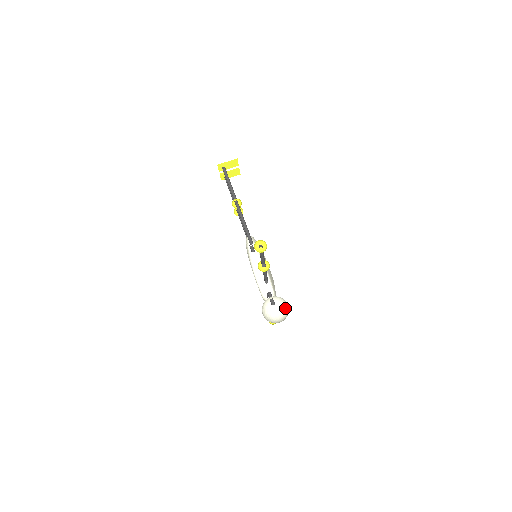
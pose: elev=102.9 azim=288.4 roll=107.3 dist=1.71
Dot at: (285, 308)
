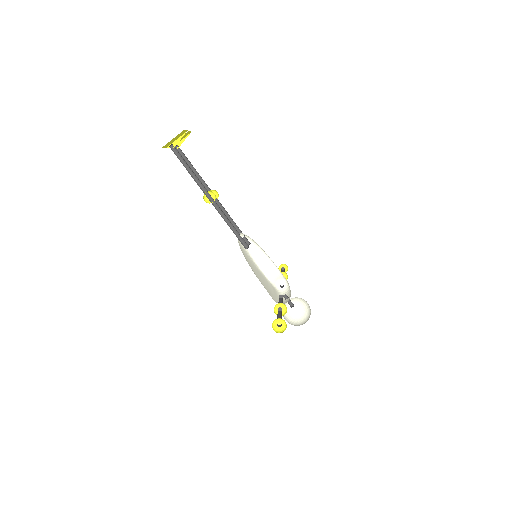
Dot at: (305, 302)
